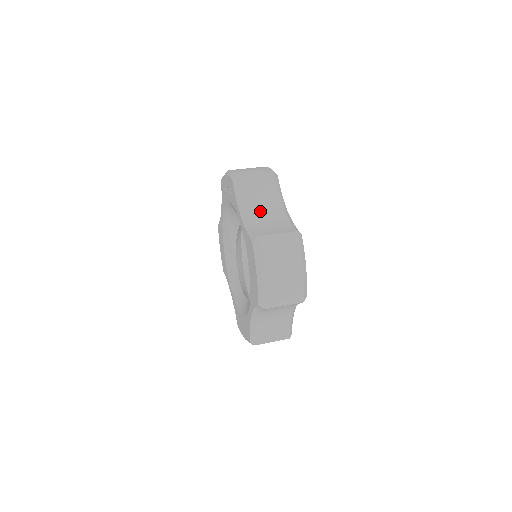
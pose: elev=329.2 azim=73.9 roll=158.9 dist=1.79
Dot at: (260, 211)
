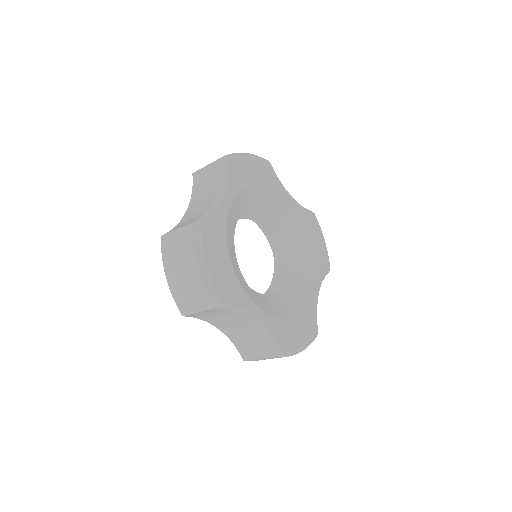
Dot at: occluded
